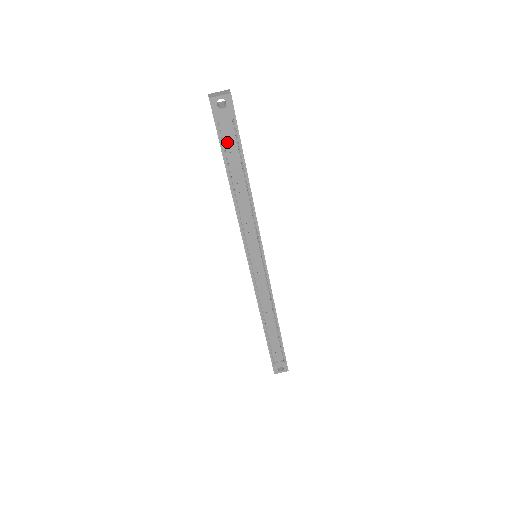
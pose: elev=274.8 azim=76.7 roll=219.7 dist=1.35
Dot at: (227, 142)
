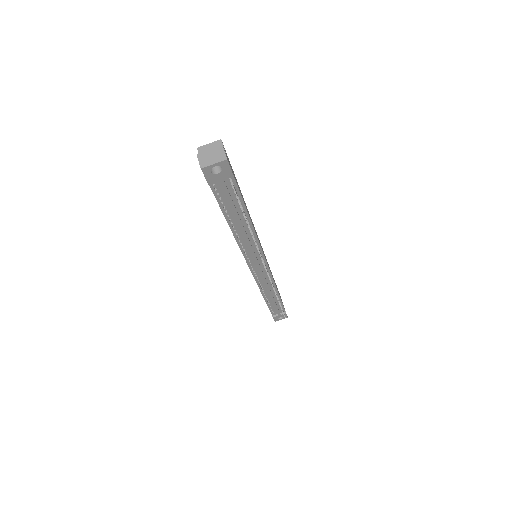
Dot at: (224, 195)
